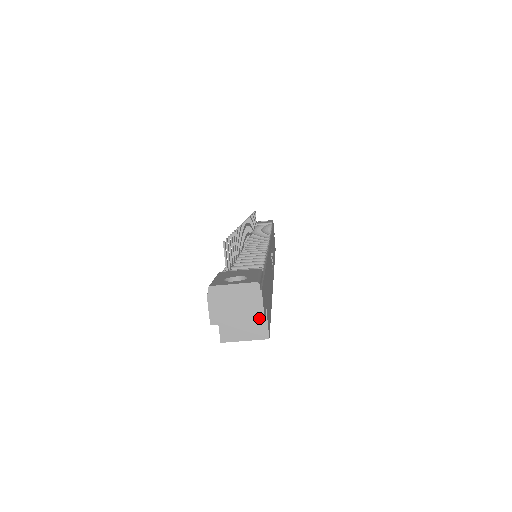
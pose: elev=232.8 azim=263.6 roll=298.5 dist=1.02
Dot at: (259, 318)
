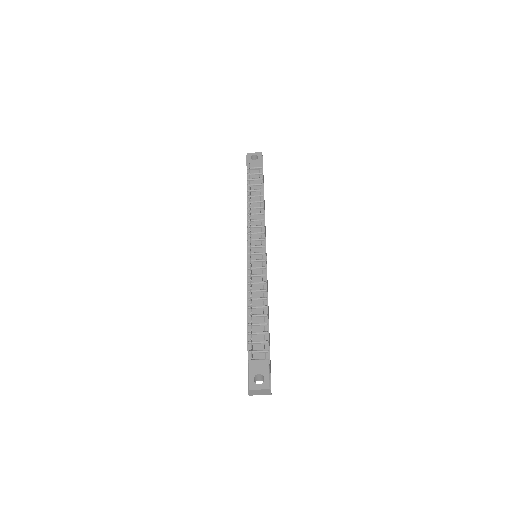
Dot at: (269, 394)
